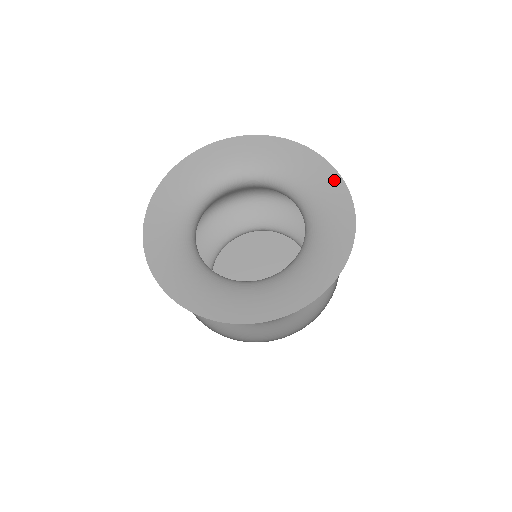
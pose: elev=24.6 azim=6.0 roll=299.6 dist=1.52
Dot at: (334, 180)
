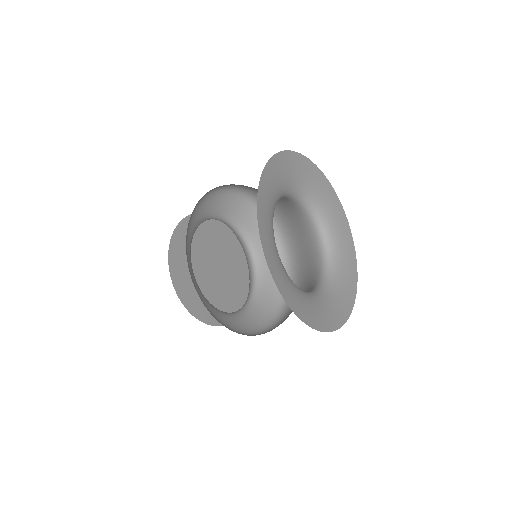
Dot at: (353, 287)
